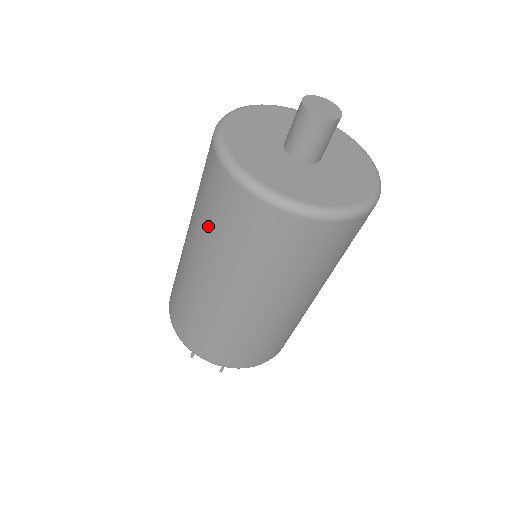
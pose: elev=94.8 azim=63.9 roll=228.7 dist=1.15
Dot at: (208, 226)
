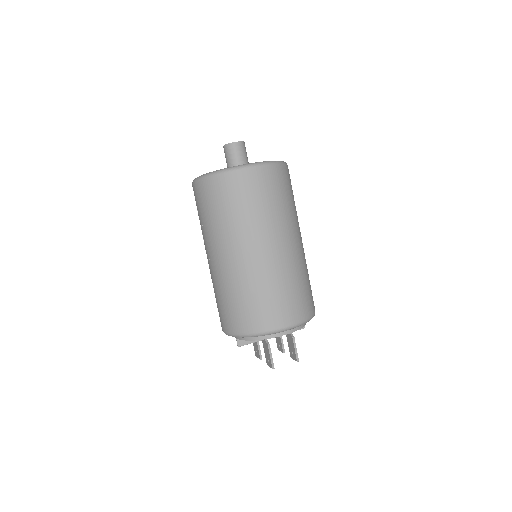
Dot at: (230, 217)
